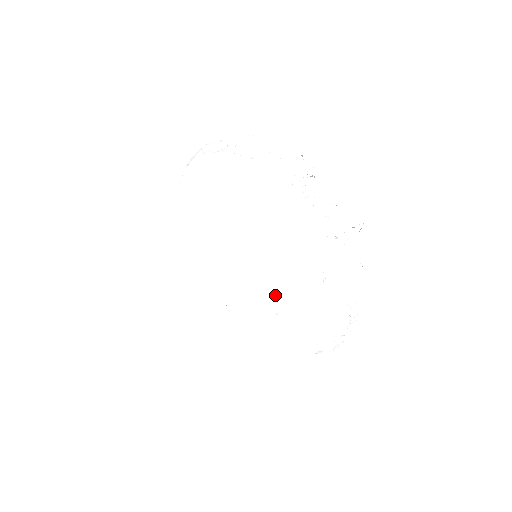
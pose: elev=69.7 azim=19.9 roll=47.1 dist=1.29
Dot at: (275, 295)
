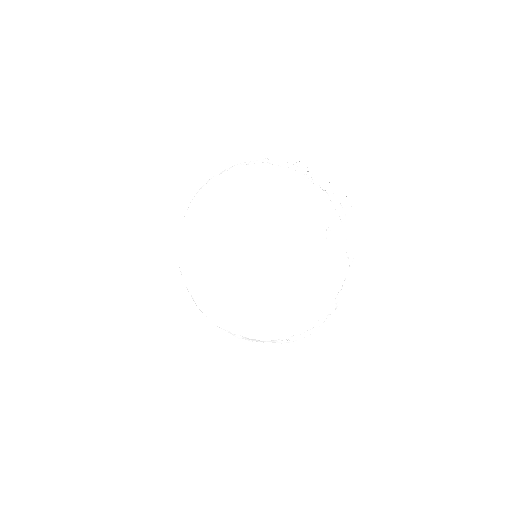
Dot at: (278, 279)
